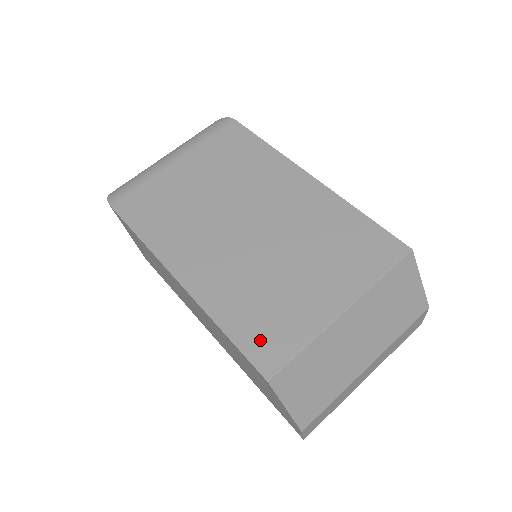
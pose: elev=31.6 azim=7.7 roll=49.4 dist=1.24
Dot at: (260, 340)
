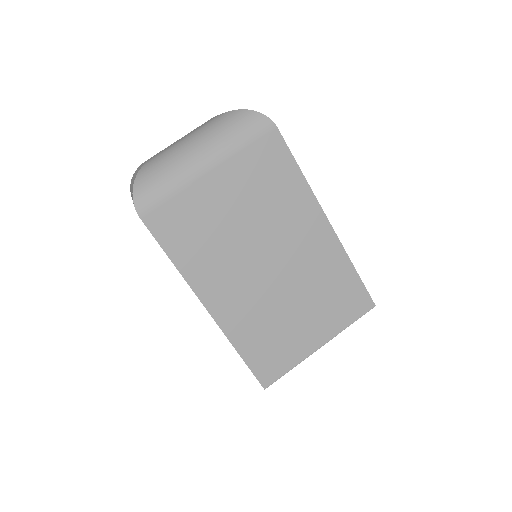
Dot at: (264, 363)
